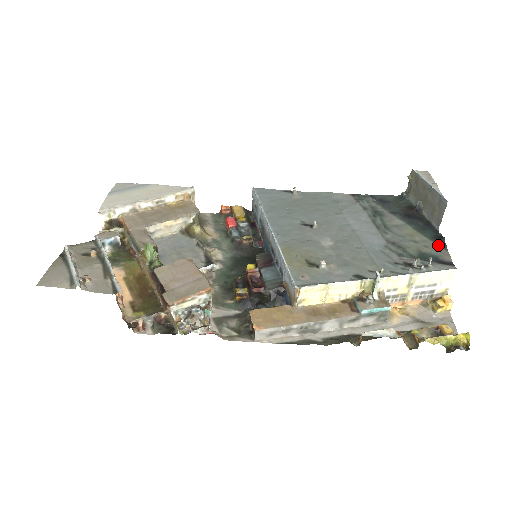
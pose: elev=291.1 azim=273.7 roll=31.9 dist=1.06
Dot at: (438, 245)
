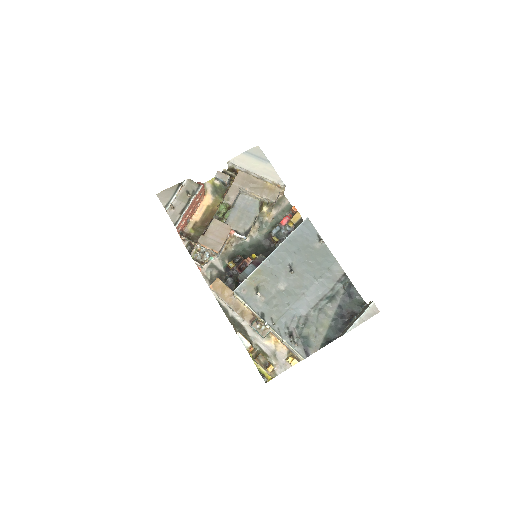
Dot at: (322, 343)
